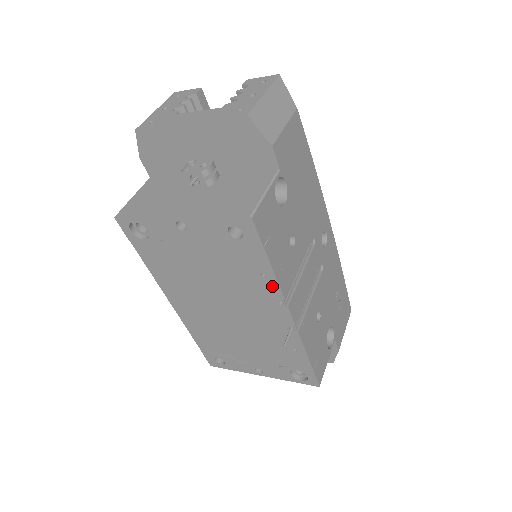
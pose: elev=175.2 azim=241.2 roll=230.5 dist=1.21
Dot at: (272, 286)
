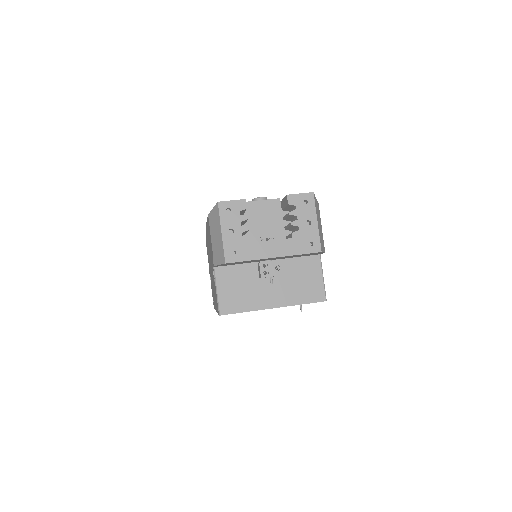
Dot at: occluded
